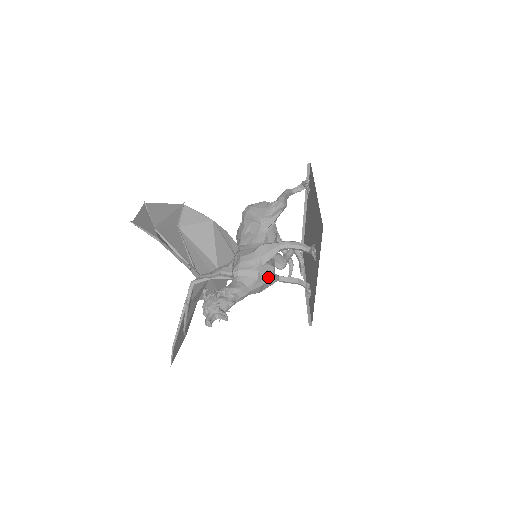
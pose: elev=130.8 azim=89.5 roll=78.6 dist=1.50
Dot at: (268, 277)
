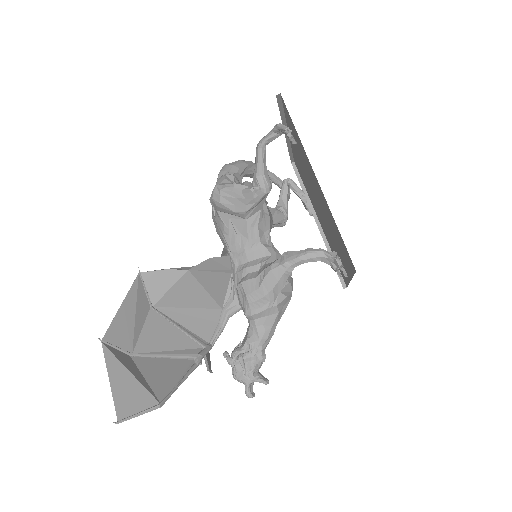
Dot at: (289, 298)
